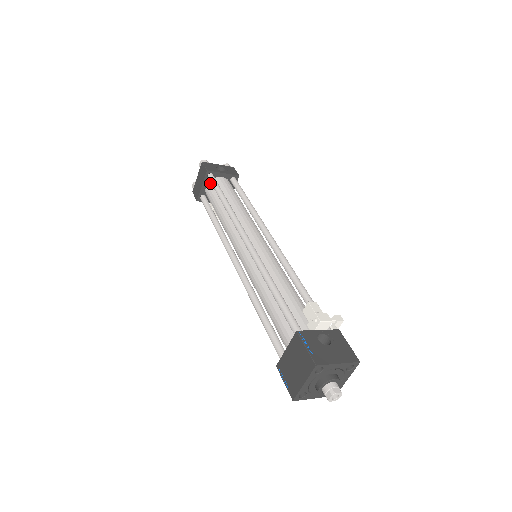
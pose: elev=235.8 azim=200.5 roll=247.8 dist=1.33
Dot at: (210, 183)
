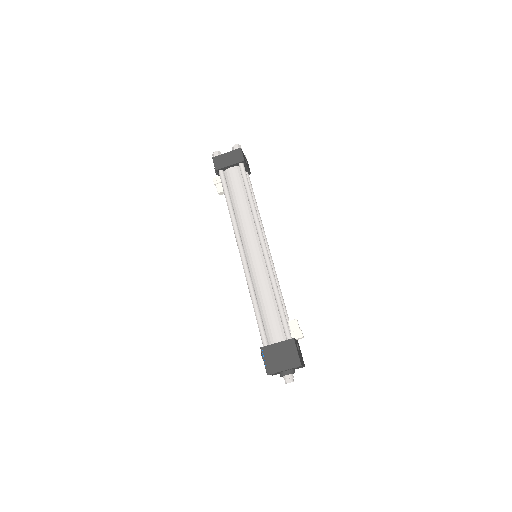
Dot at: (237, 169)
